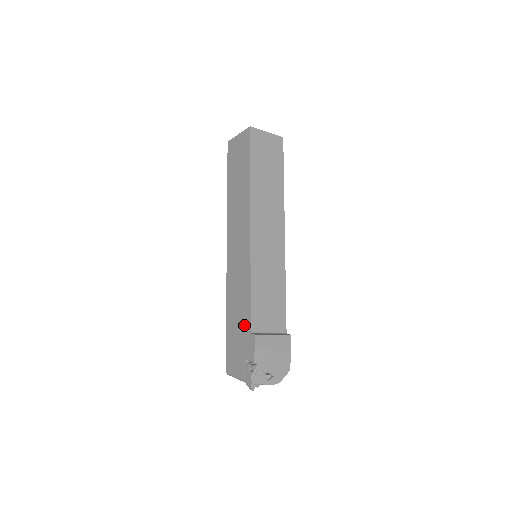
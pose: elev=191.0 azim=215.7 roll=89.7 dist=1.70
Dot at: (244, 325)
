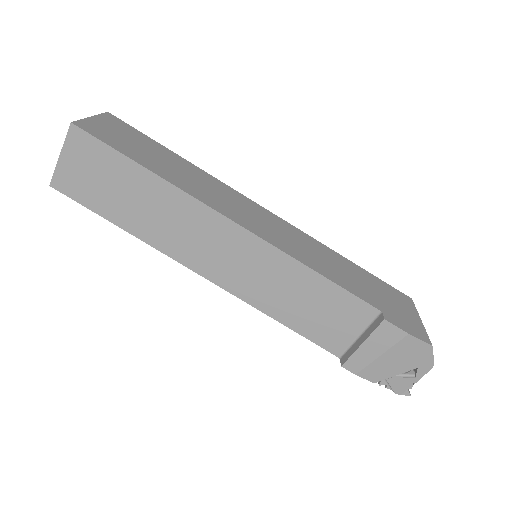
Dot at: occluded
